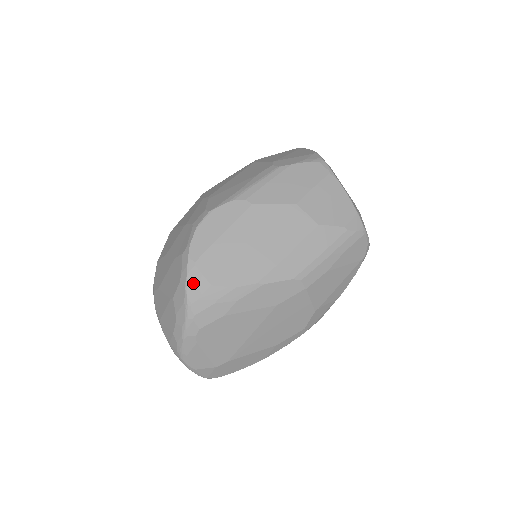
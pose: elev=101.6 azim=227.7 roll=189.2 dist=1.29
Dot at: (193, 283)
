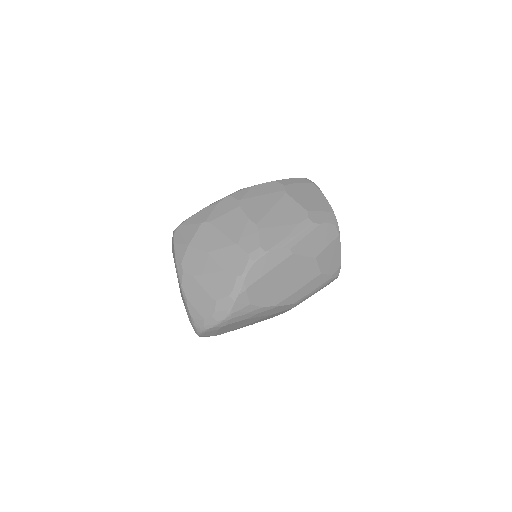
Dot at: (240, 301)
